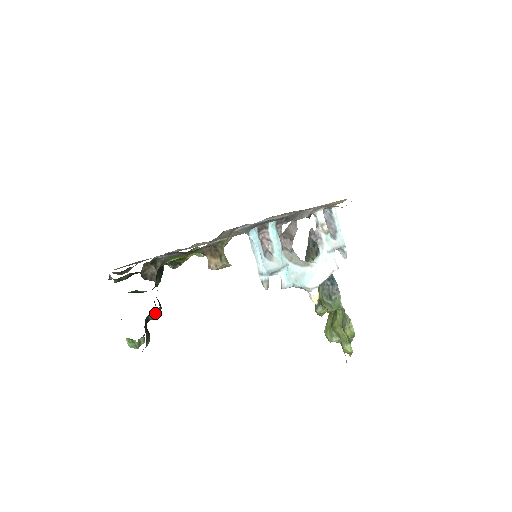
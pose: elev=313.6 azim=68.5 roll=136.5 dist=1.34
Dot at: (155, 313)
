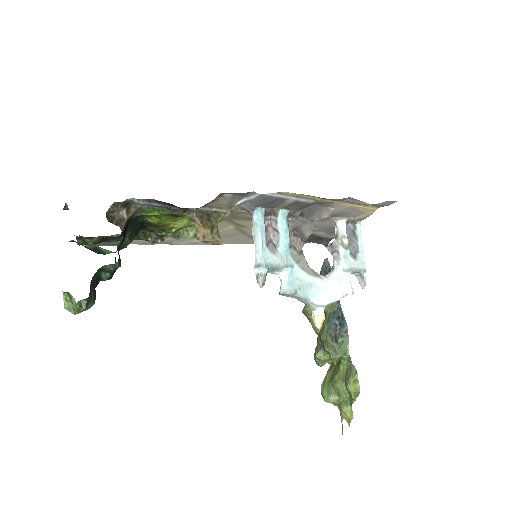
Dot at: (110, 269)
